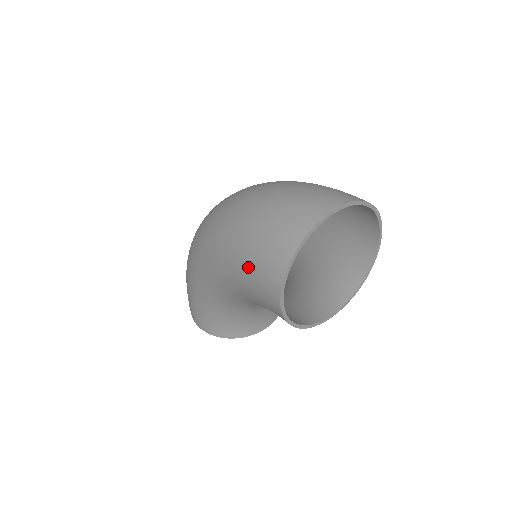
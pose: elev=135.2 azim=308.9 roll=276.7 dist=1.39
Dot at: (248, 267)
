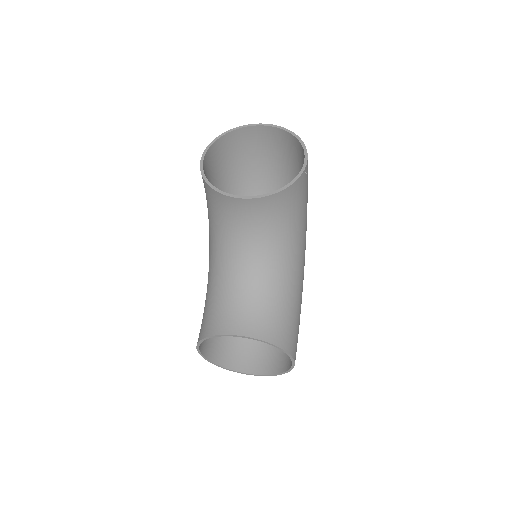
Dot at: (212, 177)
